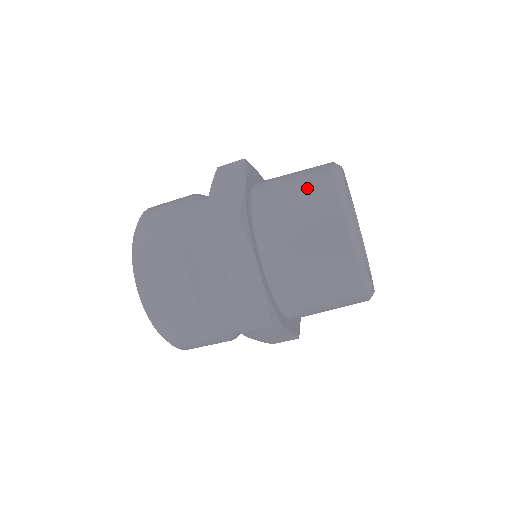
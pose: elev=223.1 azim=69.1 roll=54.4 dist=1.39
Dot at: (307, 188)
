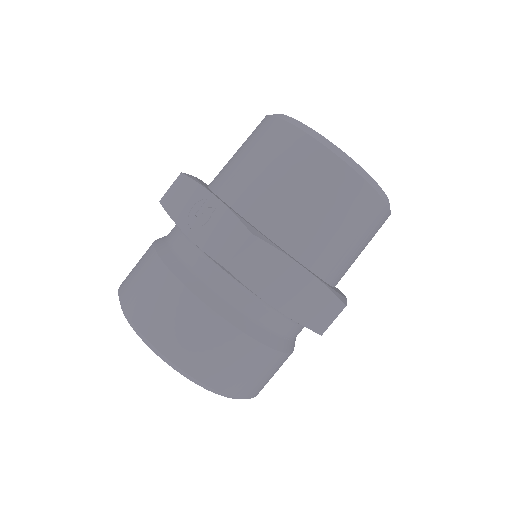
Dot at: occluded
